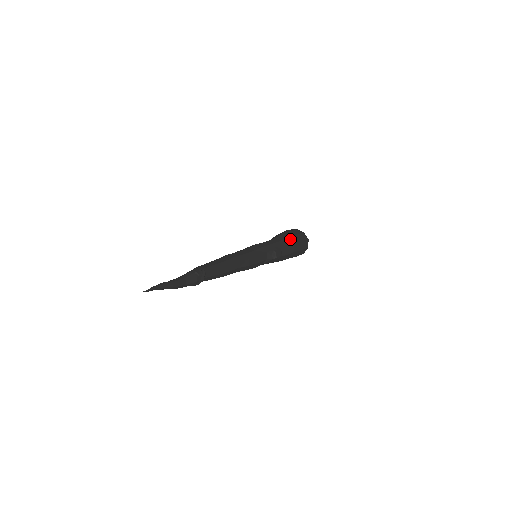
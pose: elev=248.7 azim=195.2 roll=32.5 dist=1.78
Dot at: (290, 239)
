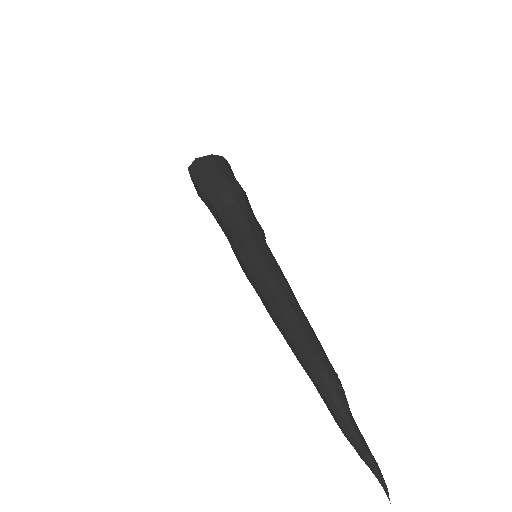
Dot at: (242, 189)
